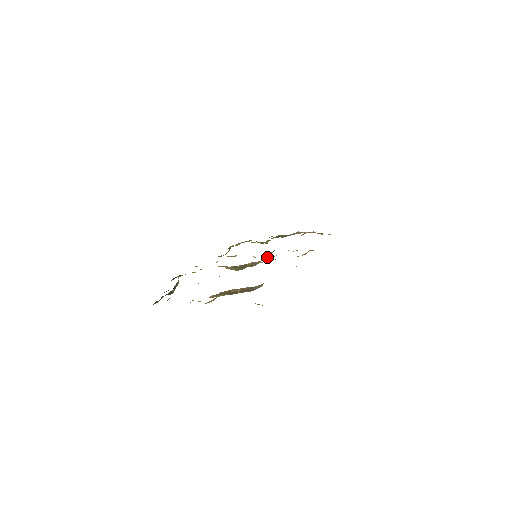
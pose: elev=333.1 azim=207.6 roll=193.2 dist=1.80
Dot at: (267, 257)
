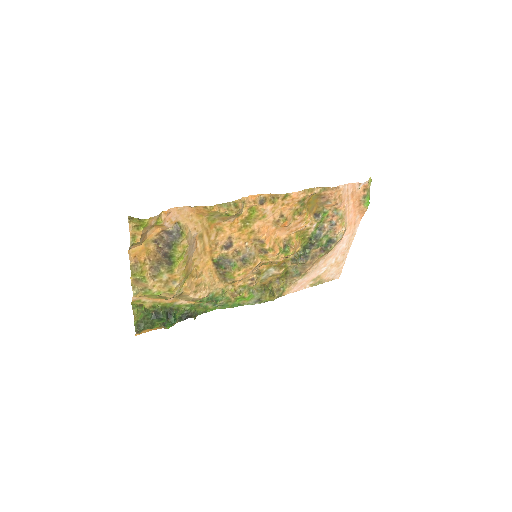
Dot at: (259, 246)
